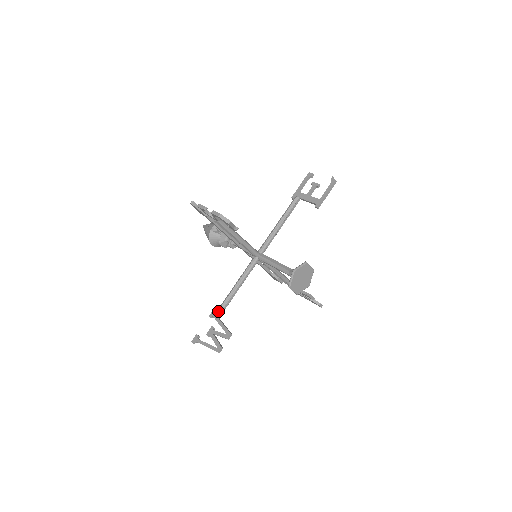
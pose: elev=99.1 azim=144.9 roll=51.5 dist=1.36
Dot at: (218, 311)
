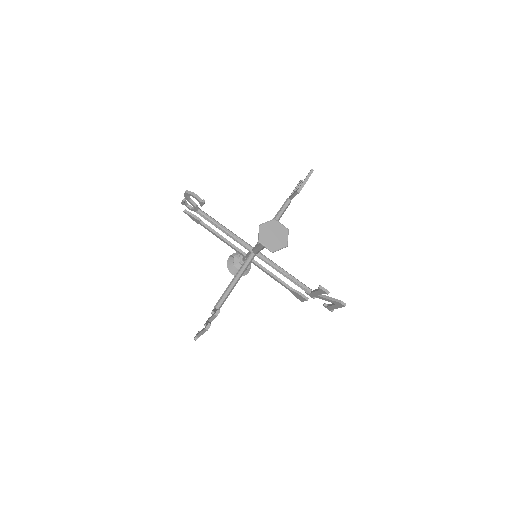
Dot at: (216, 303)
